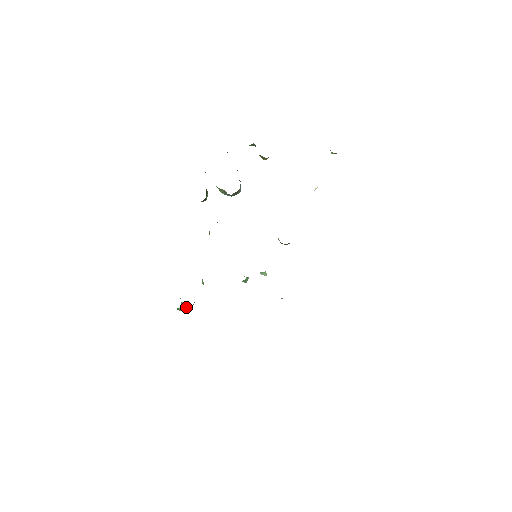
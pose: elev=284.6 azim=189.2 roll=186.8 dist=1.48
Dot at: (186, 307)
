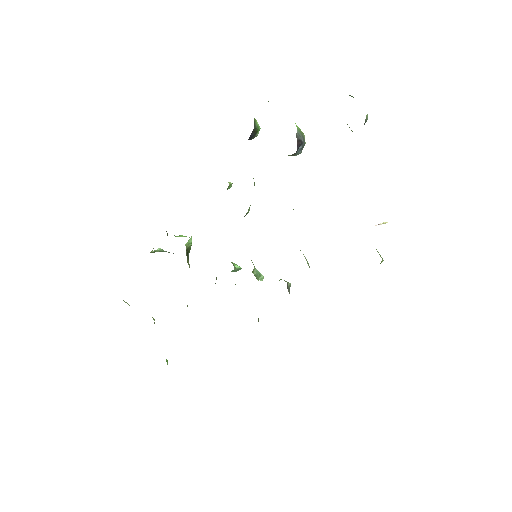
Dot at: occluded
